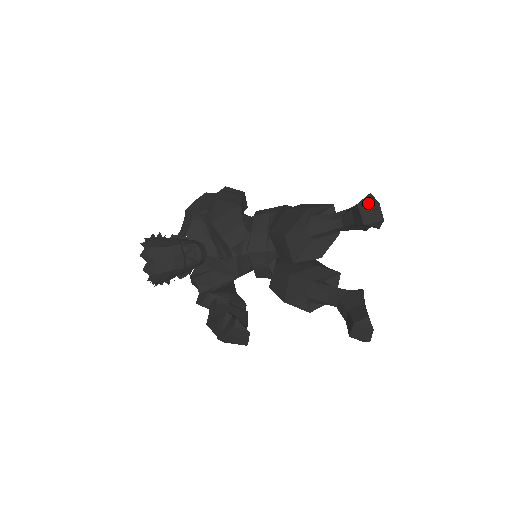
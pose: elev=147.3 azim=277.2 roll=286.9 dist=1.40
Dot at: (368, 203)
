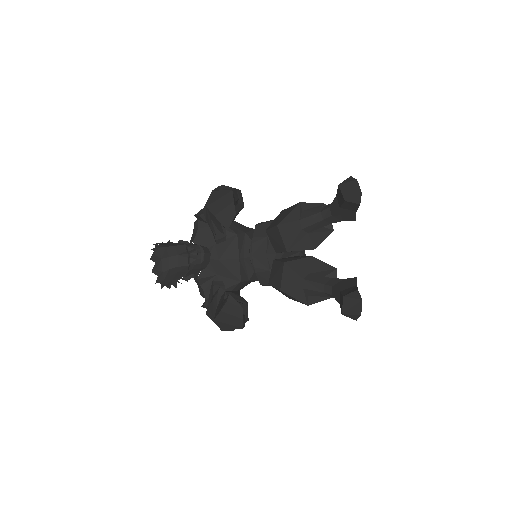
Dot at: (347, 182)
